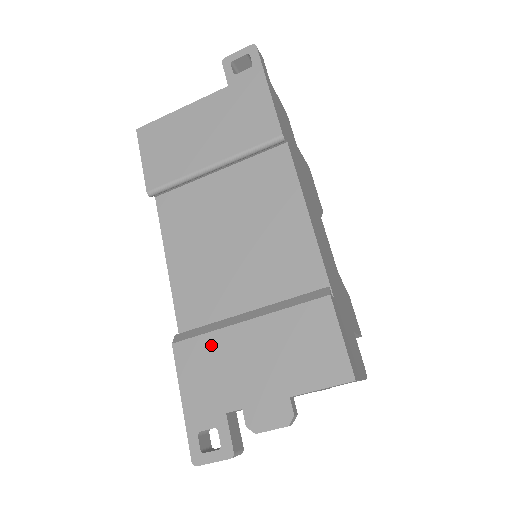
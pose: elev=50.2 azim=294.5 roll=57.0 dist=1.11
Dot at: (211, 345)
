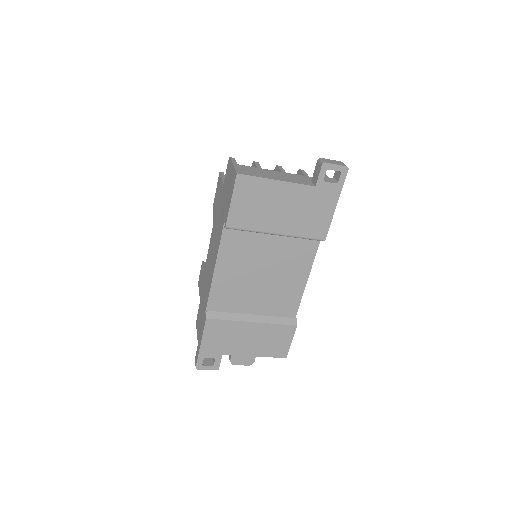
Dot at: (229, 326)
